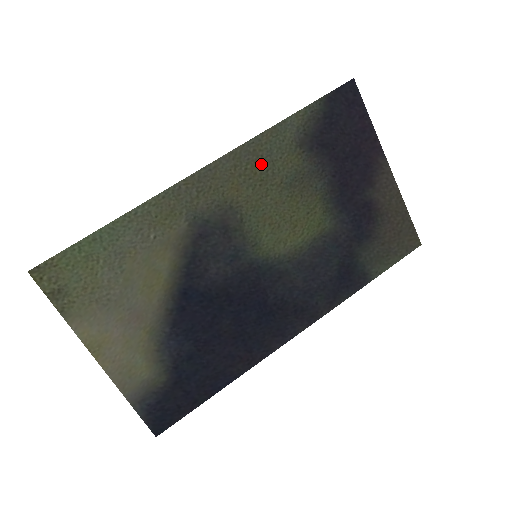
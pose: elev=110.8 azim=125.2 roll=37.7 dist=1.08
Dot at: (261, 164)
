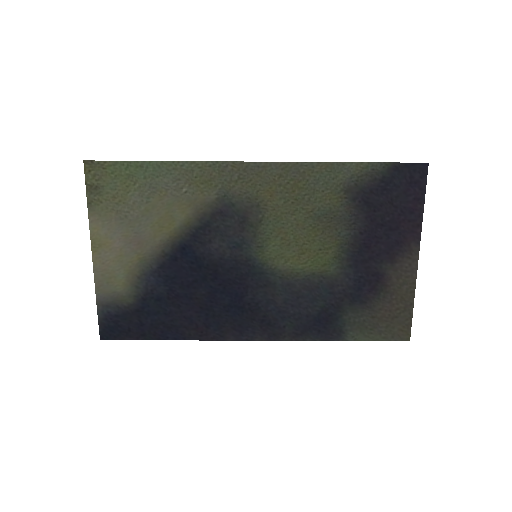
Dot at: (303, 186)
